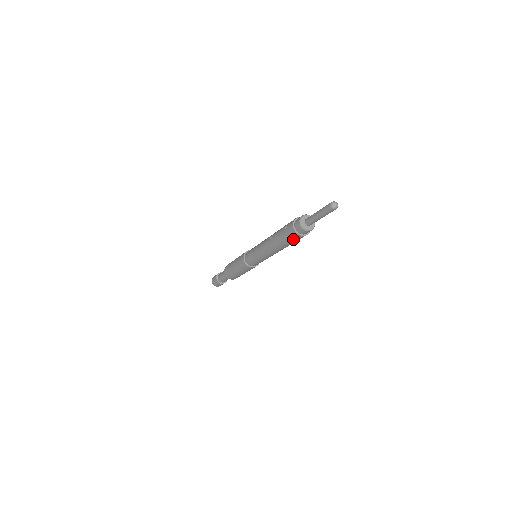
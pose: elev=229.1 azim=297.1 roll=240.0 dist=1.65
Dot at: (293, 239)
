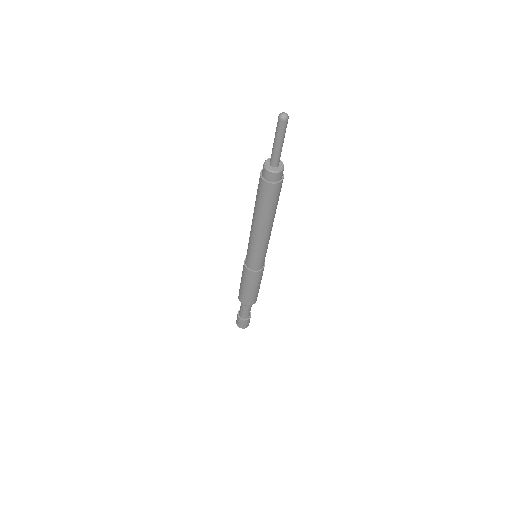
Dot at: (268, 195)
